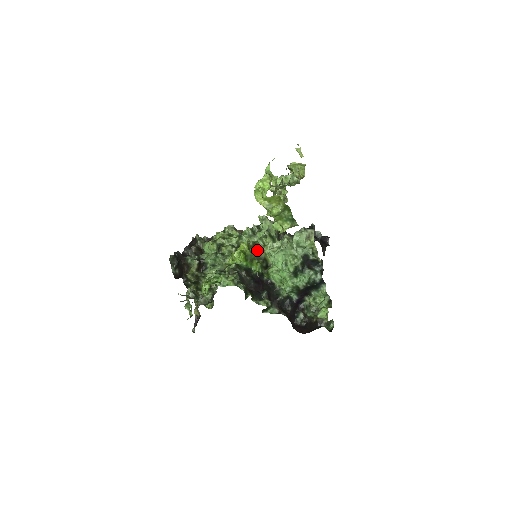
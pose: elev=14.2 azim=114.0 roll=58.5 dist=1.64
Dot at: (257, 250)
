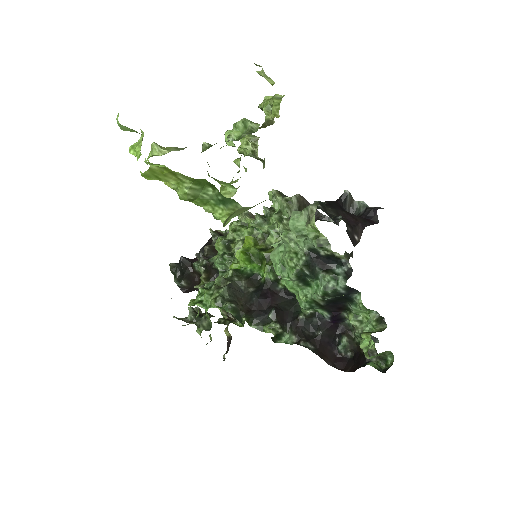
Dot at: (269, 244)
